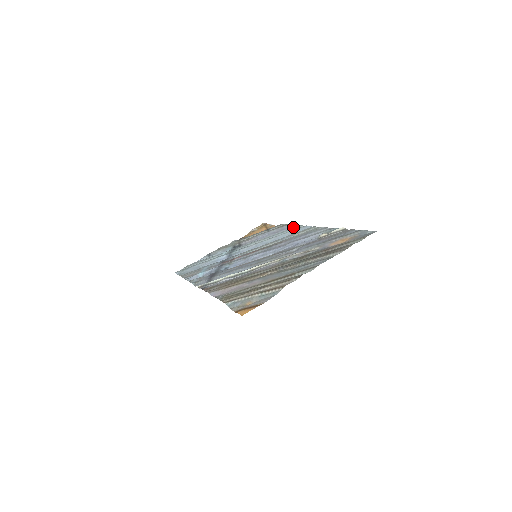
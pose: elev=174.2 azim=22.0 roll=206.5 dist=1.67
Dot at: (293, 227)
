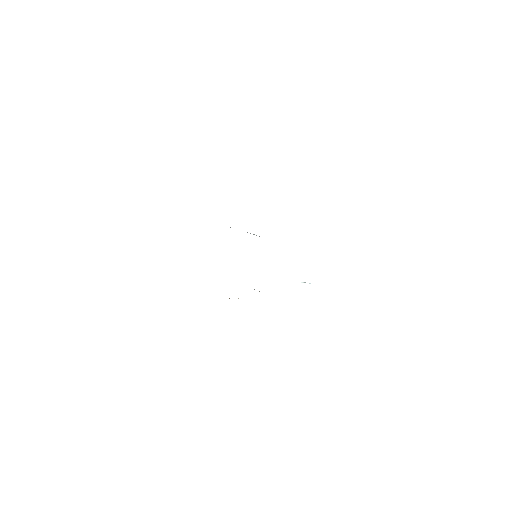
Dot at: occluded
